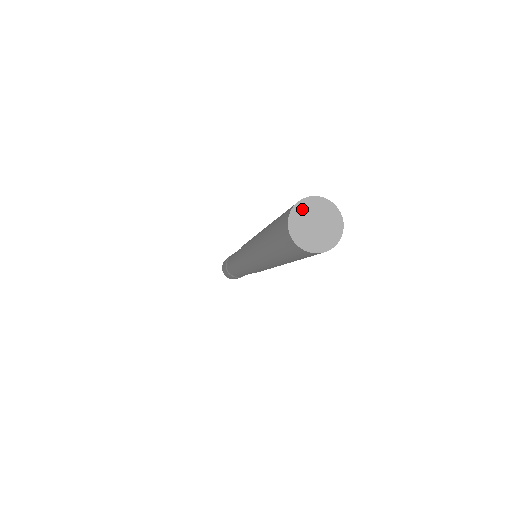
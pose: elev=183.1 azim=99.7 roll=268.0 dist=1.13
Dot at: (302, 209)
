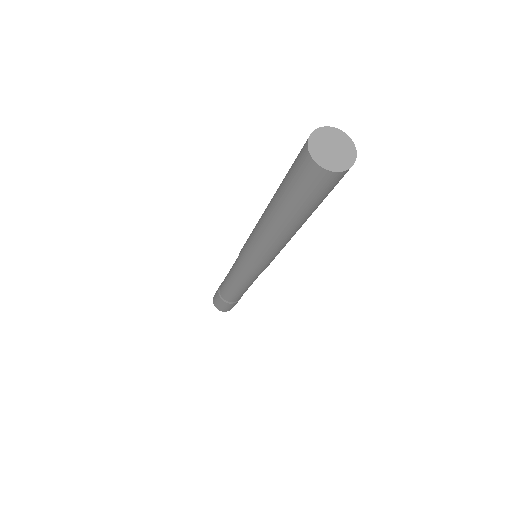
Dot at: (316, 139)
